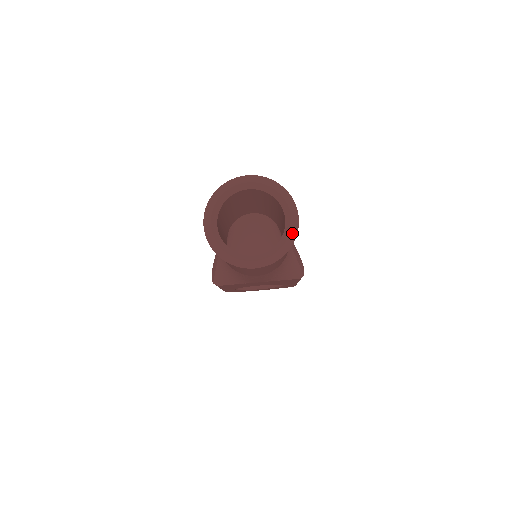
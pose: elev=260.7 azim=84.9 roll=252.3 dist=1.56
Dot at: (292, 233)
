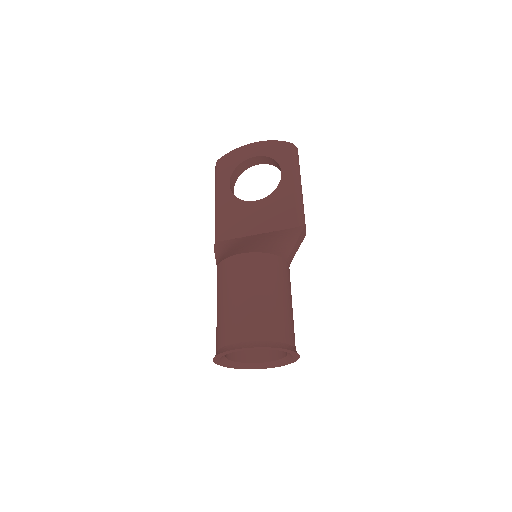
Dot at: (295, 359)
